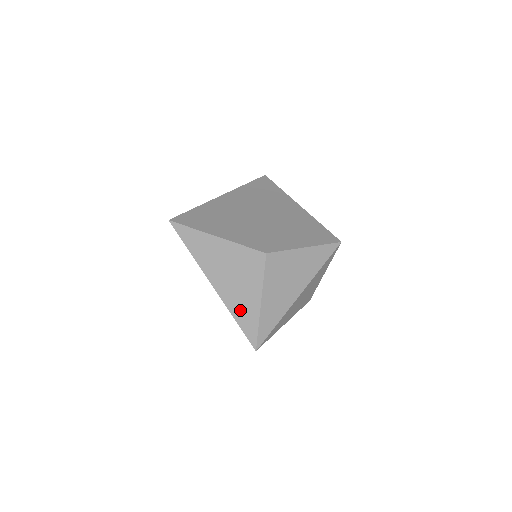
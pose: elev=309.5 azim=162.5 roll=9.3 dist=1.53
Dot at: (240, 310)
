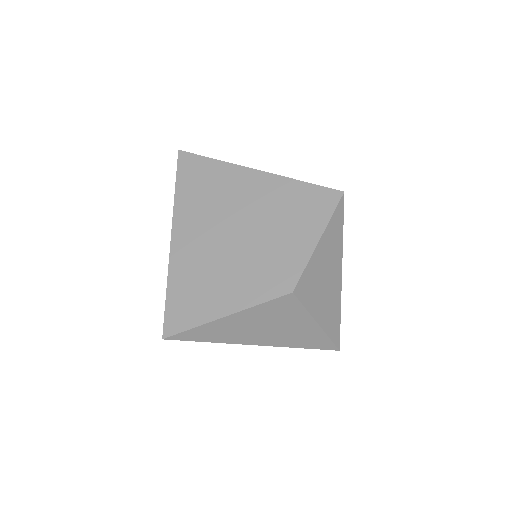
Dot at: (301, 341)
